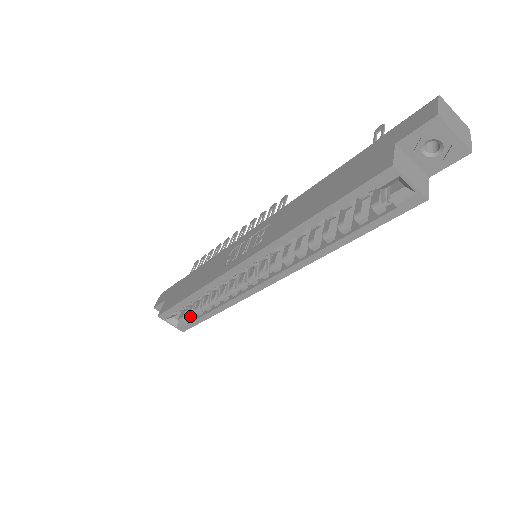
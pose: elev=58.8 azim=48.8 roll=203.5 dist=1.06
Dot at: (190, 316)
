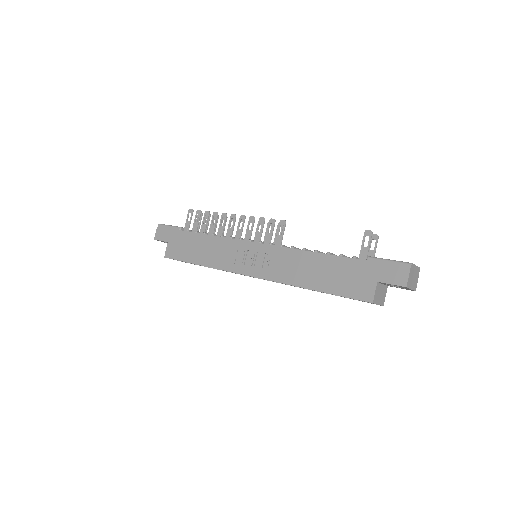
Dot at: occluded
